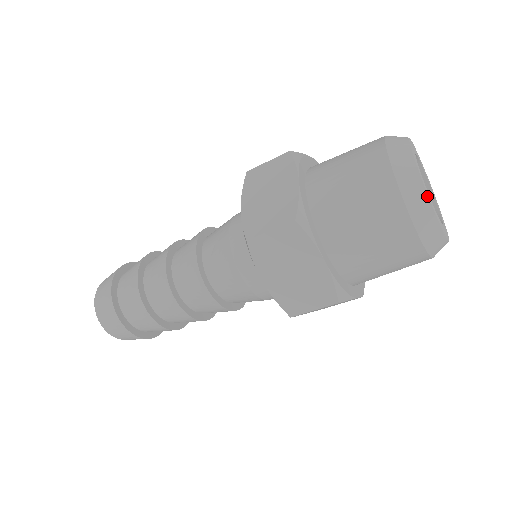
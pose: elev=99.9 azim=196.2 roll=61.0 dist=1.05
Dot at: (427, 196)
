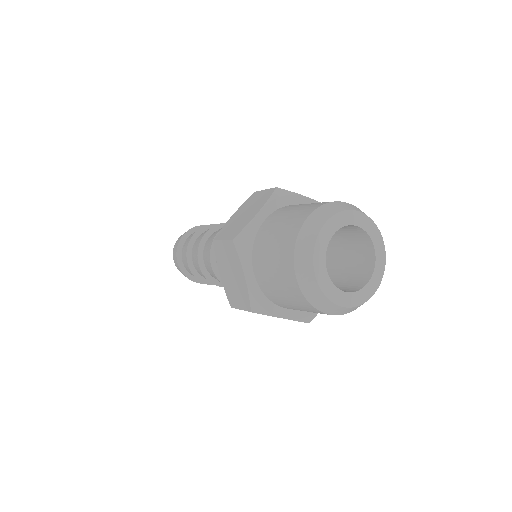
Dot at: (333, 304)
